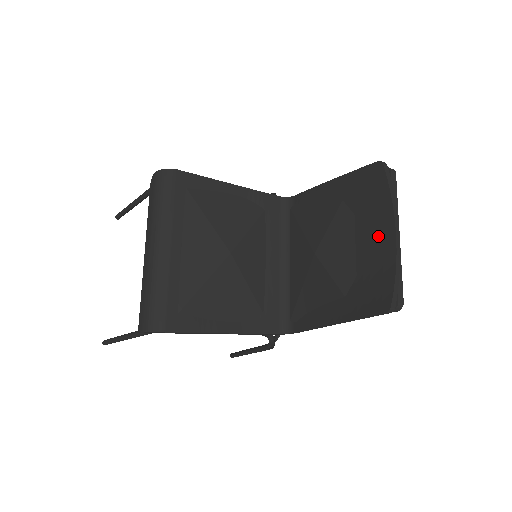
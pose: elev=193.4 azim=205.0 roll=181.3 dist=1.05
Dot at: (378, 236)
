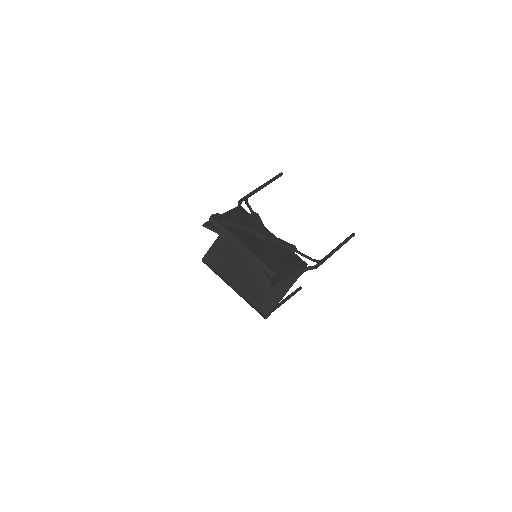
Dot at: occluded
